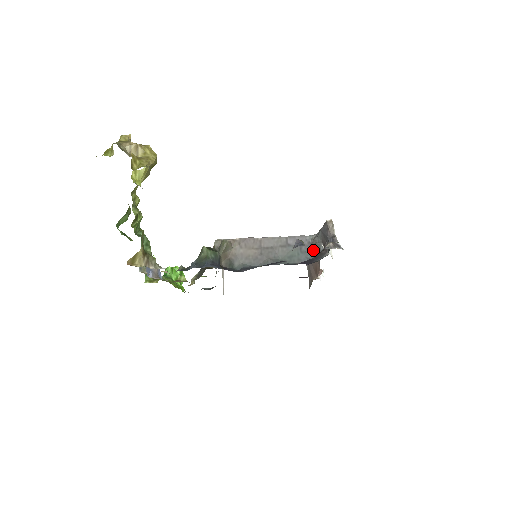
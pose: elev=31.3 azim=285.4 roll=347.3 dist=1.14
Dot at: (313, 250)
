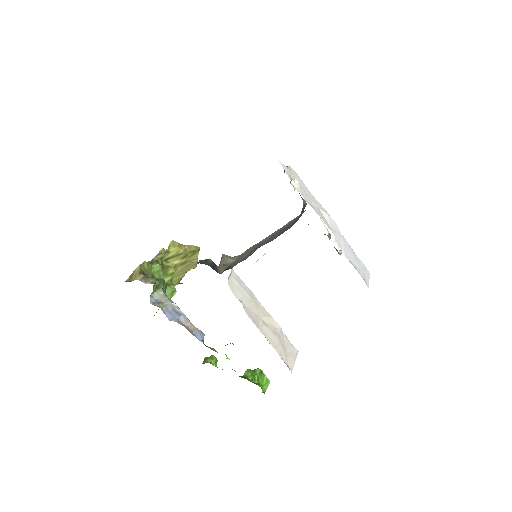
Dot at: (301, 214)
